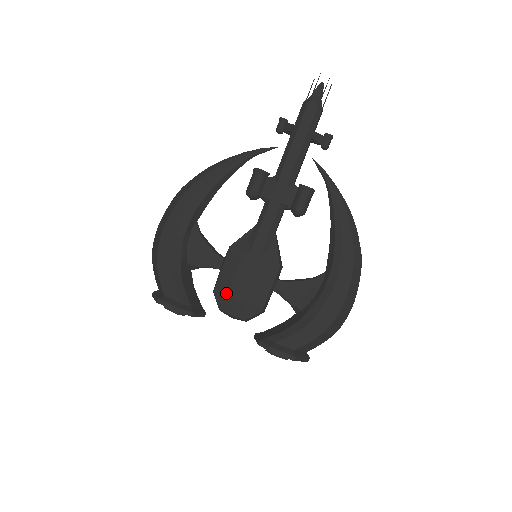
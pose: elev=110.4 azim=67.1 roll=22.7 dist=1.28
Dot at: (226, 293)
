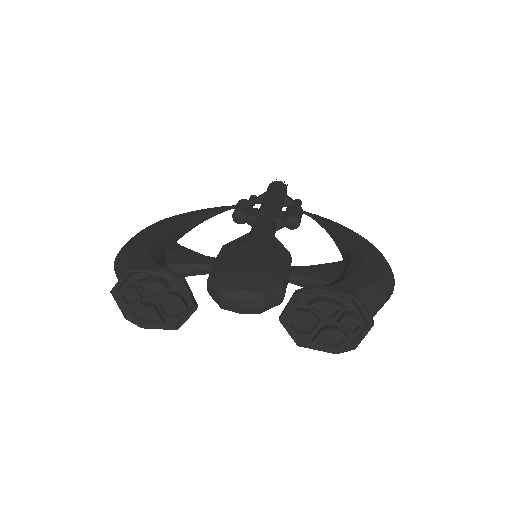
Dot at: (228, 271)
